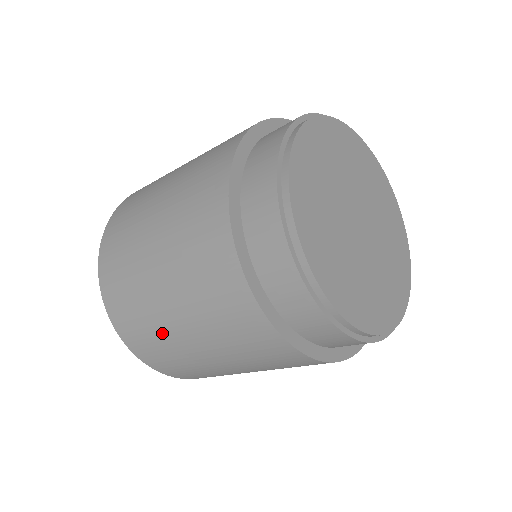
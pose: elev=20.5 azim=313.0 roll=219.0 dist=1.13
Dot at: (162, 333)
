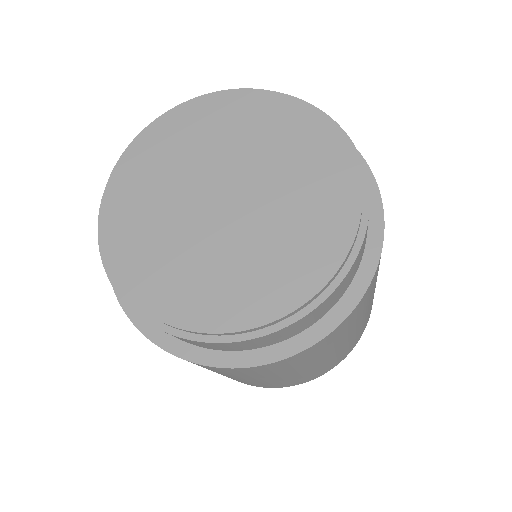
Dot at: occluded
